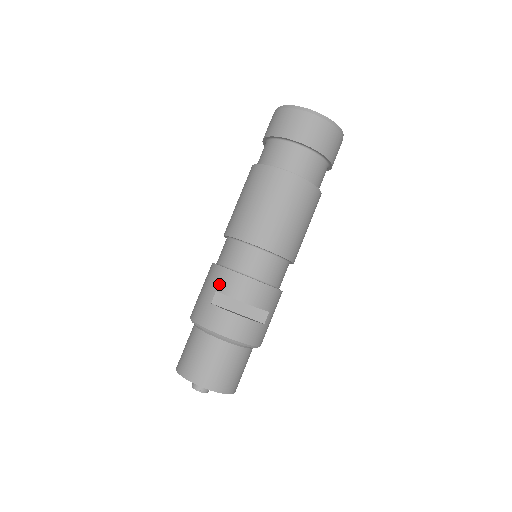
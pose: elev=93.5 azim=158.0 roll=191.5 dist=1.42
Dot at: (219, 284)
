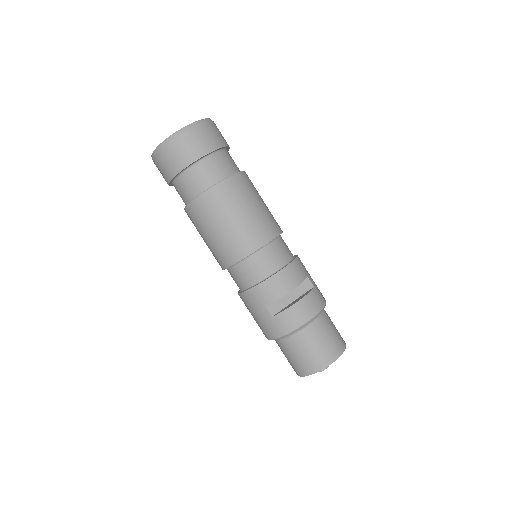
Dot at: (262, 300)
